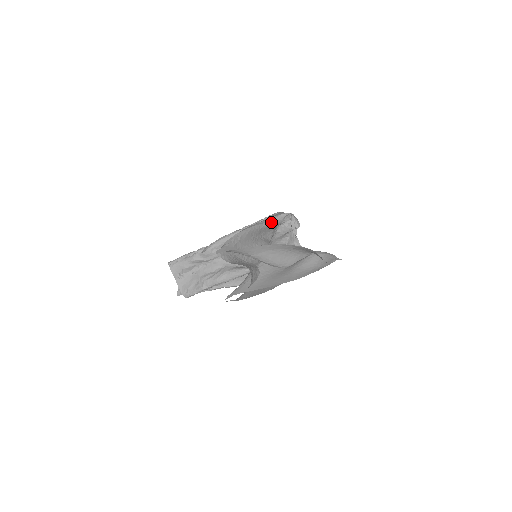
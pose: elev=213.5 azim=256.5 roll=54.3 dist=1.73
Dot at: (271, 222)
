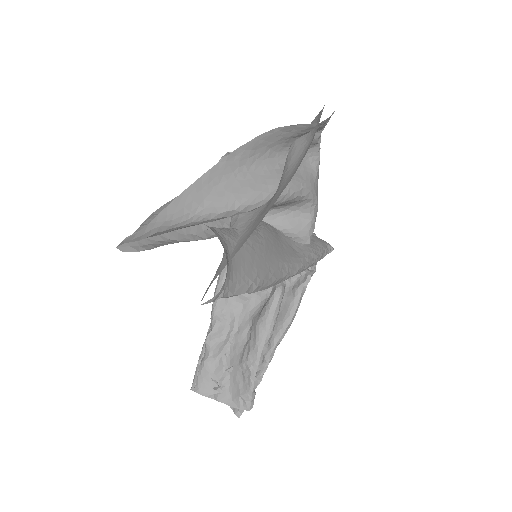
Dot at: occluded
